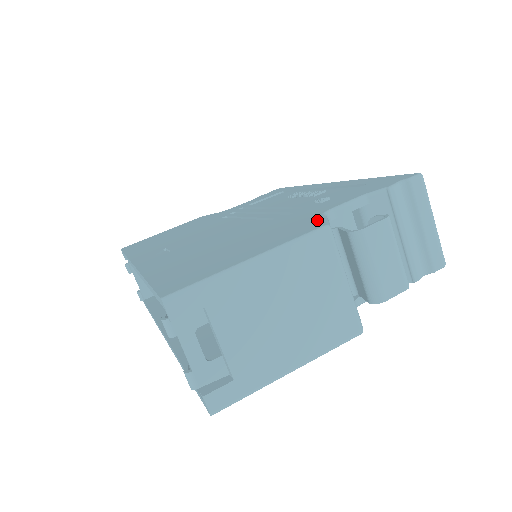
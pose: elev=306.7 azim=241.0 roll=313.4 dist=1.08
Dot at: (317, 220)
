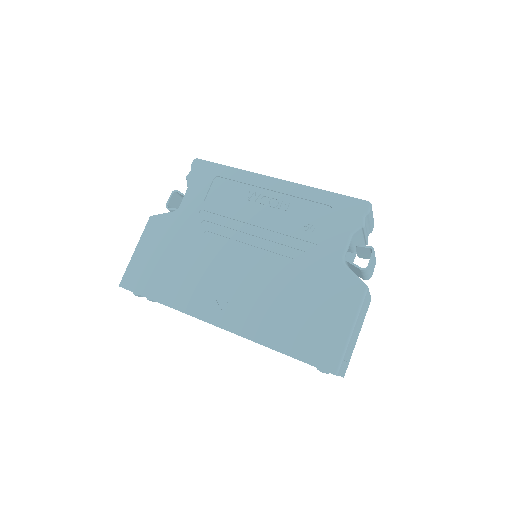
Dot at: (351, 277)
